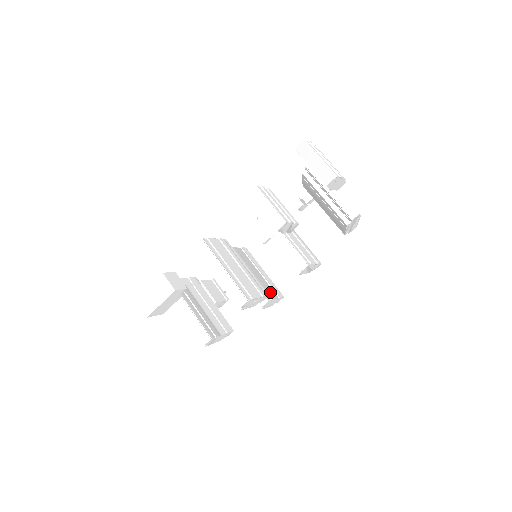
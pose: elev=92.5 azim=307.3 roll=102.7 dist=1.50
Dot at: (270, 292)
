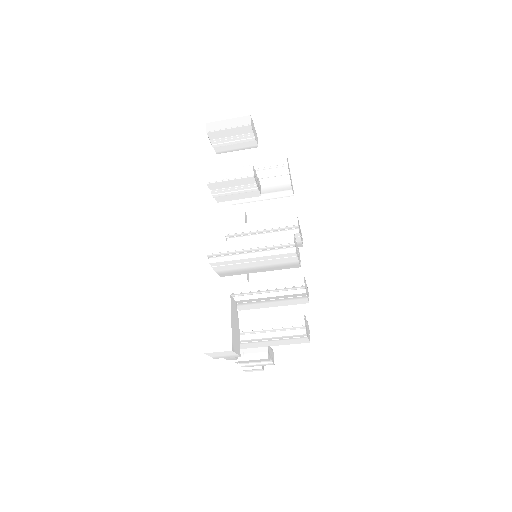
Dot at: occluded
